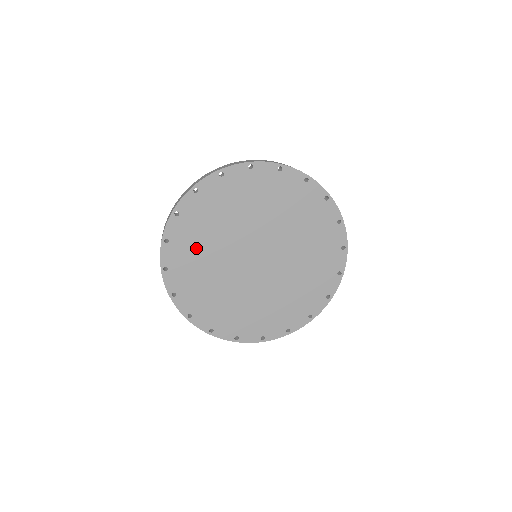
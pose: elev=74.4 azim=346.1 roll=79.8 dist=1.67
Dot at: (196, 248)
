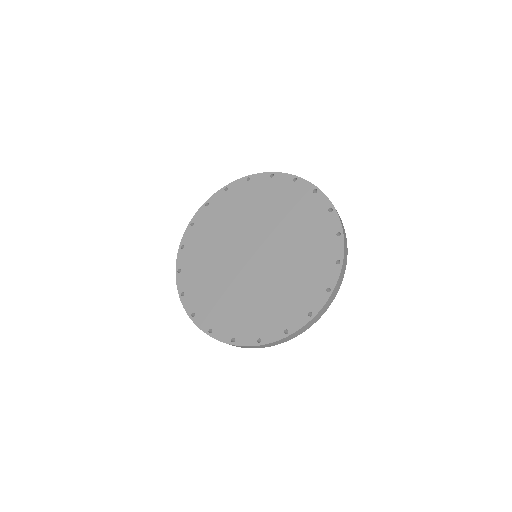
Dot at: (220, 220)
